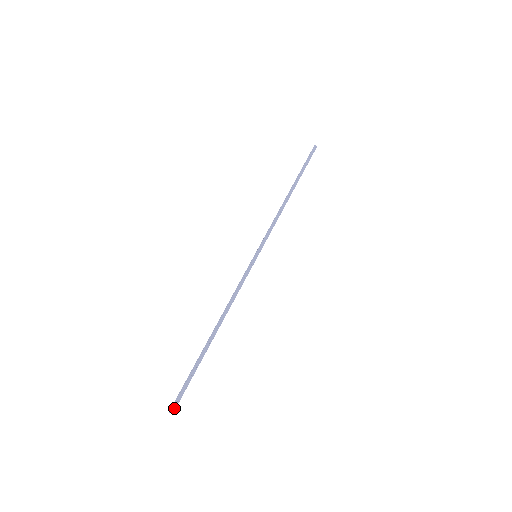
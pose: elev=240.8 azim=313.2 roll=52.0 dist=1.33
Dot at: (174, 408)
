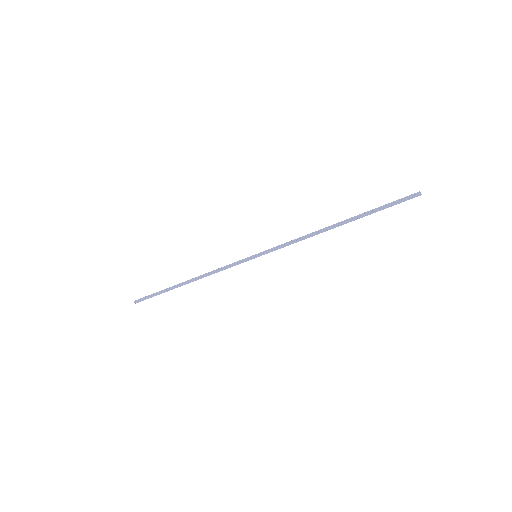
Dot at: (138, 302)
